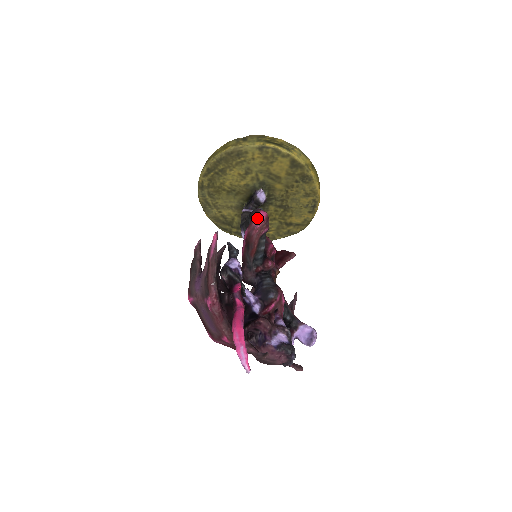
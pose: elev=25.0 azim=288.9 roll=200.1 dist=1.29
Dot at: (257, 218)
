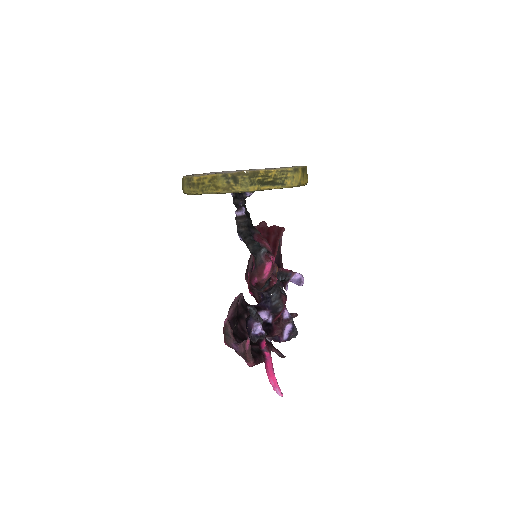
Dot at: (265, 274)
